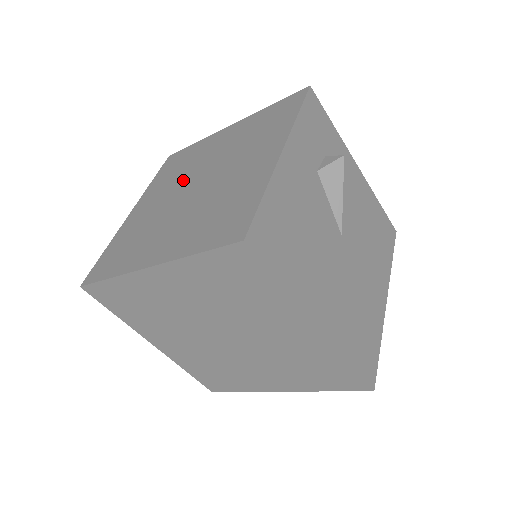
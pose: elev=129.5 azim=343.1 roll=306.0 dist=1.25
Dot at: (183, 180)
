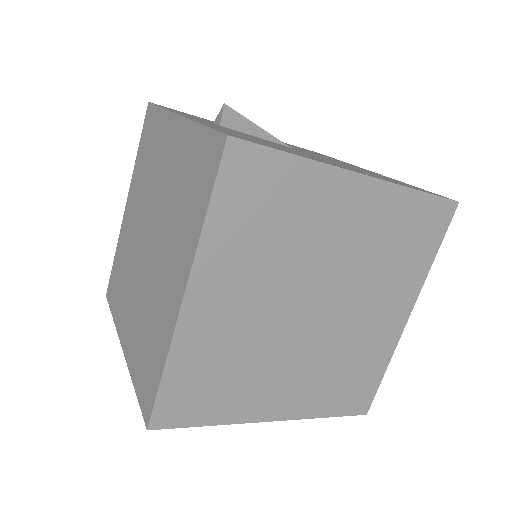
Dot at: (134, 263)
